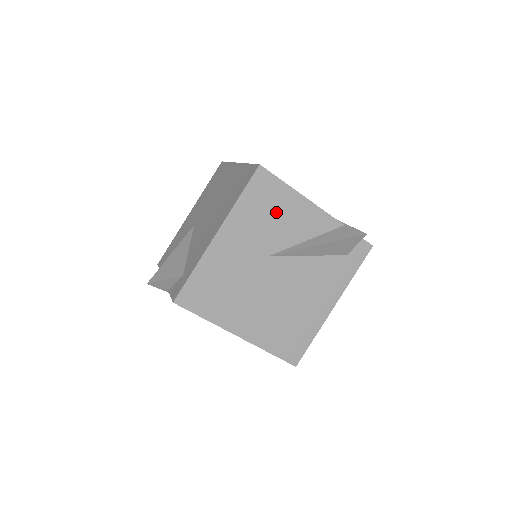
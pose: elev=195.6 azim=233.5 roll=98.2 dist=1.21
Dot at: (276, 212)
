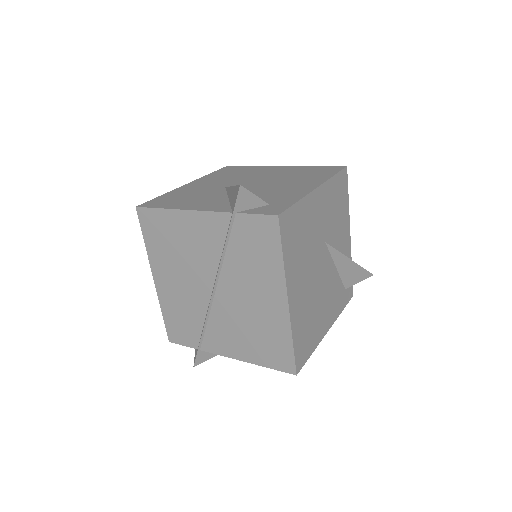
Dot at: (339, 211)
